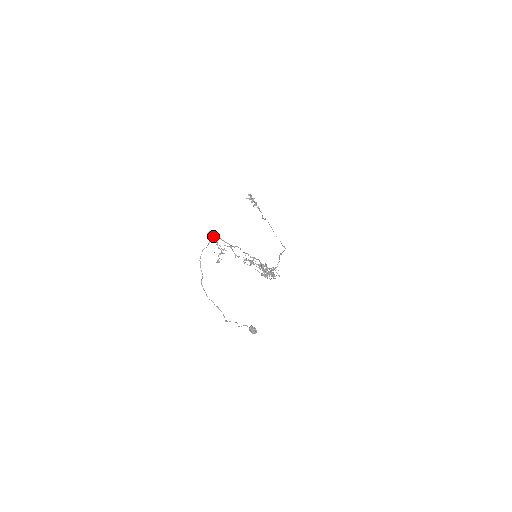
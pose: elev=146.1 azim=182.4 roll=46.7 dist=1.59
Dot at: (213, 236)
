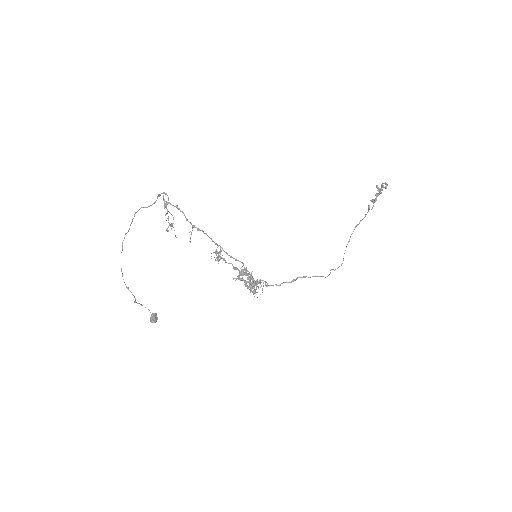
Dot at: (169, 202)
